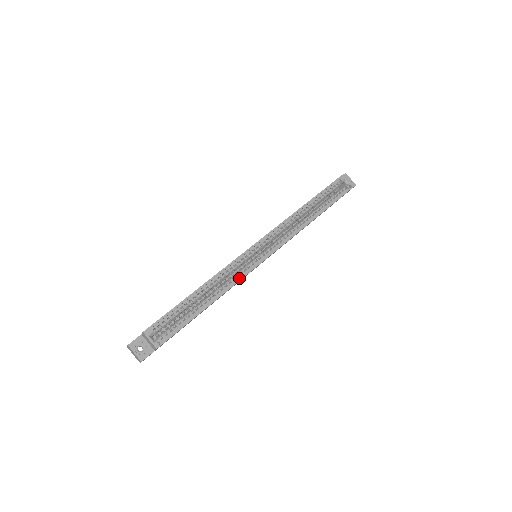
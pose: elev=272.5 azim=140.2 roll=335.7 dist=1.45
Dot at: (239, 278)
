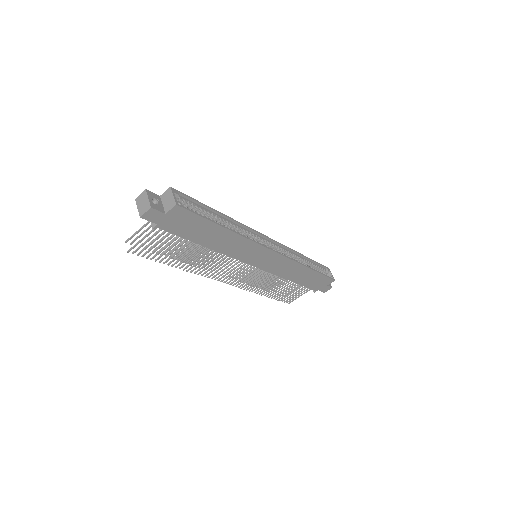
Dot at: occluded
